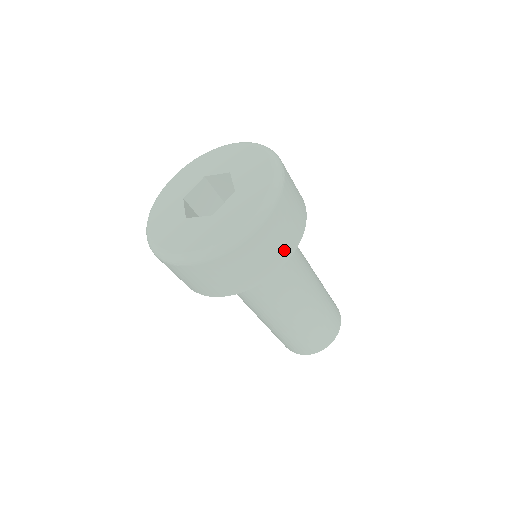
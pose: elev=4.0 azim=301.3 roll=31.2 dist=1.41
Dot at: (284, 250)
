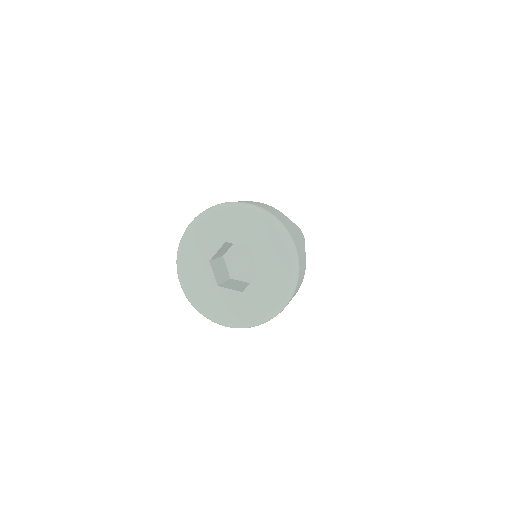
Dot at: occluded
